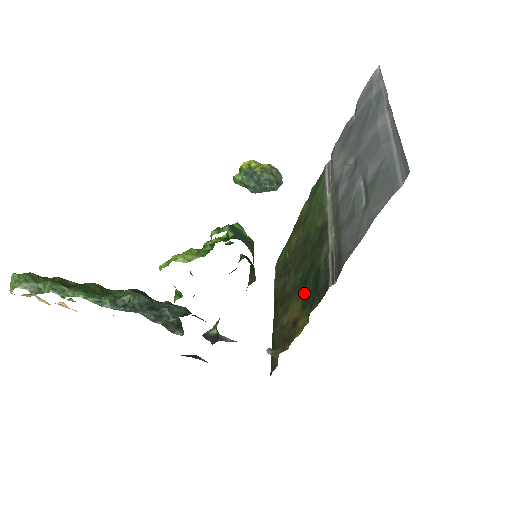
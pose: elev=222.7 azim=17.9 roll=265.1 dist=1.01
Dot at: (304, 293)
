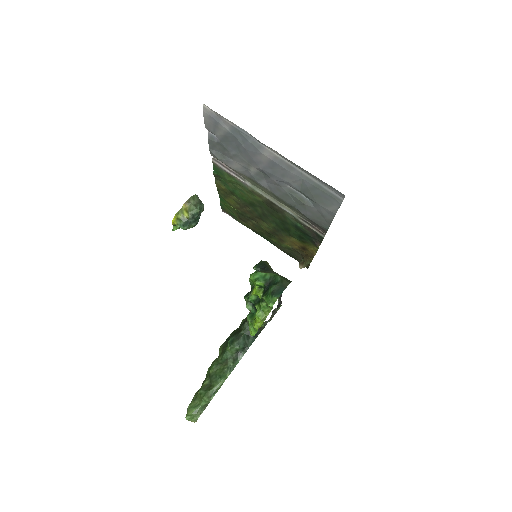
Dot at: (295, 236)
